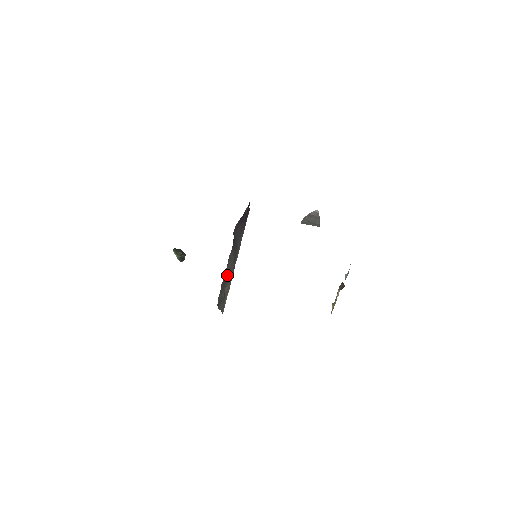
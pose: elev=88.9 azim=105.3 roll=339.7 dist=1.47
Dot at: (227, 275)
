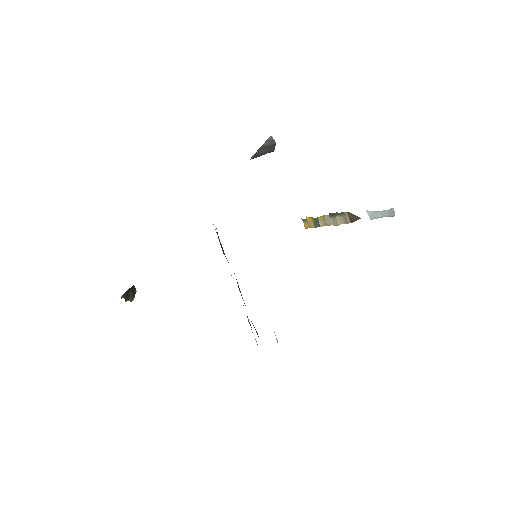
Dot at: occluded
